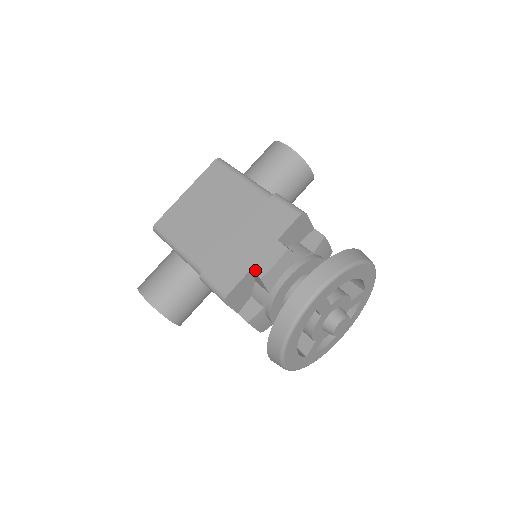
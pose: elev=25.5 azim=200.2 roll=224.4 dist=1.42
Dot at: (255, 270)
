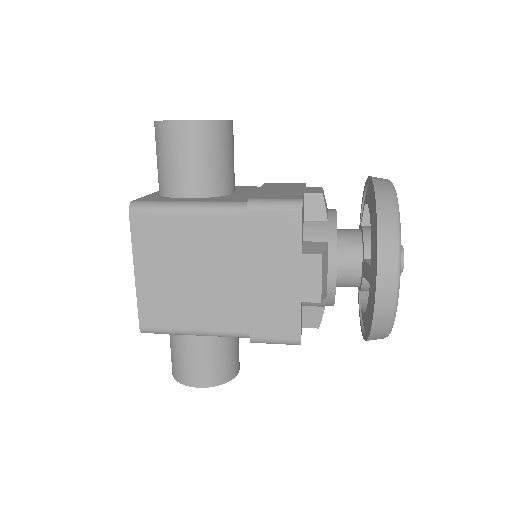
Dot at: (306, 299)
